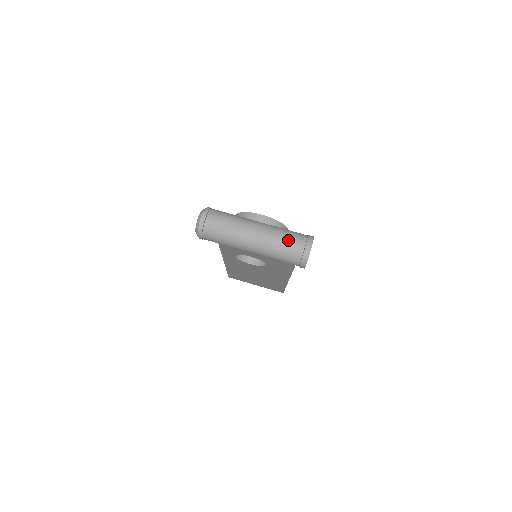
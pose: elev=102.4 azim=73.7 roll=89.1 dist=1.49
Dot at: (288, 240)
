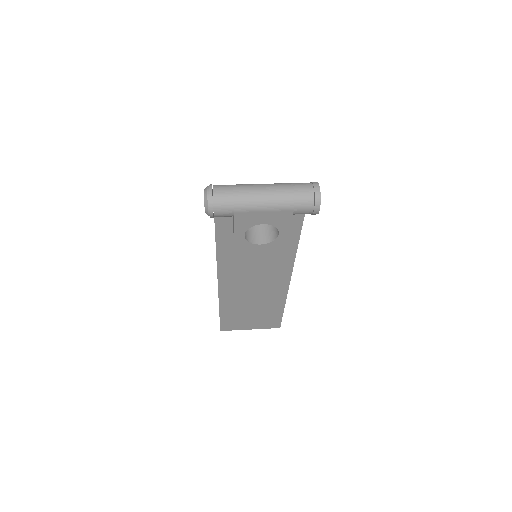
Dot at: (296, 187)
